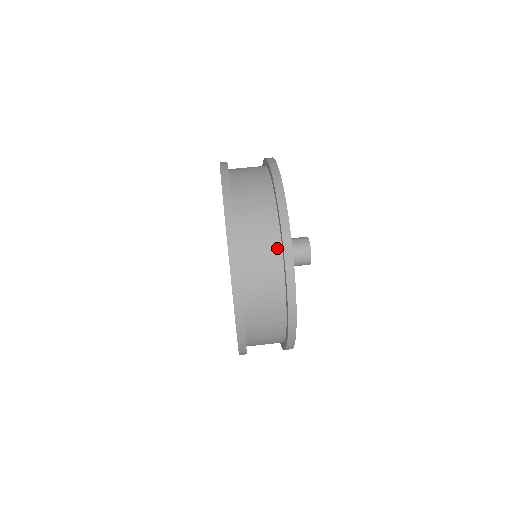
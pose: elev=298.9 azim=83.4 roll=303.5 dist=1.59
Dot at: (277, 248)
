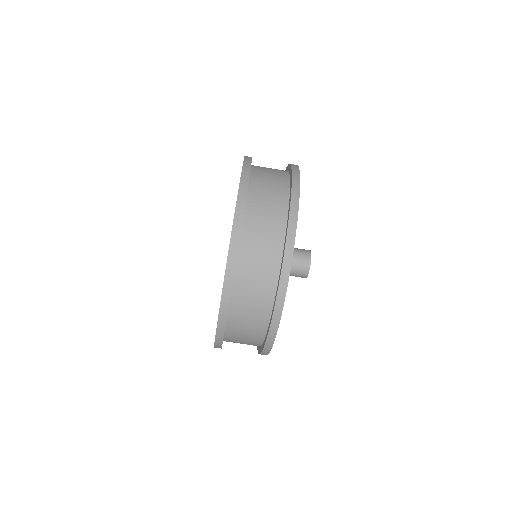
Dot at: occluded
